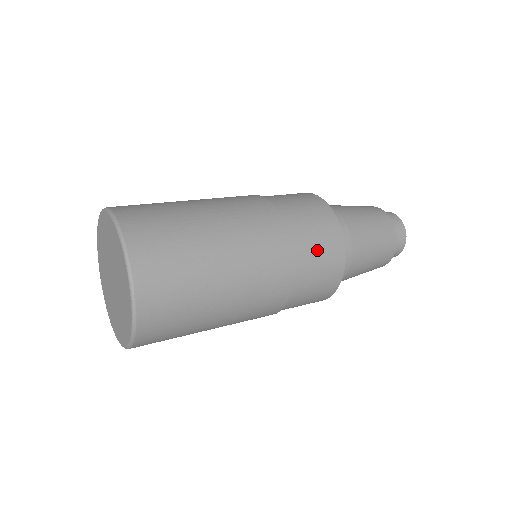
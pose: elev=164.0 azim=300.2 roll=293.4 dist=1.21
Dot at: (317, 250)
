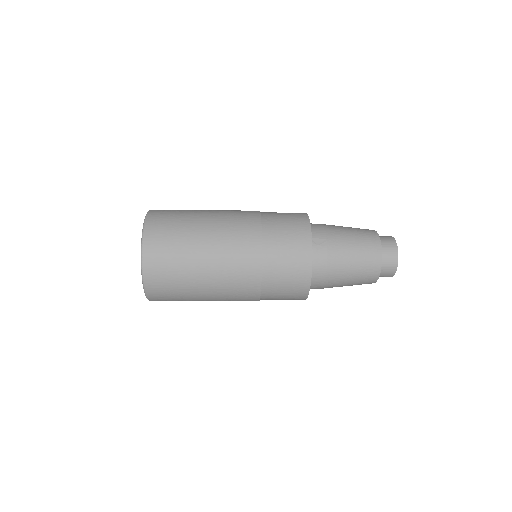
Dot at: (285, 253)
